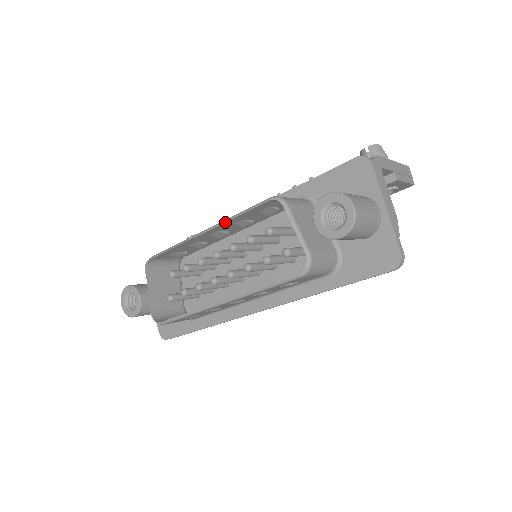
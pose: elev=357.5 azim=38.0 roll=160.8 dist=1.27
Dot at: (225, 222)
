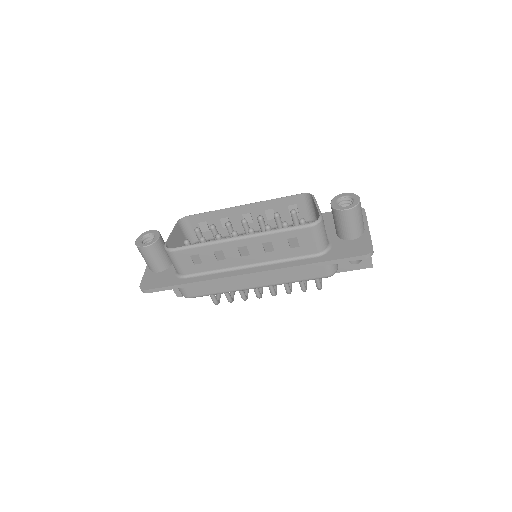
Dot at: (264, 201)
